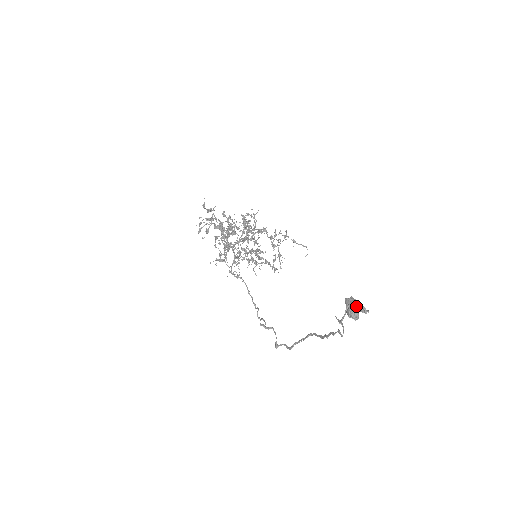
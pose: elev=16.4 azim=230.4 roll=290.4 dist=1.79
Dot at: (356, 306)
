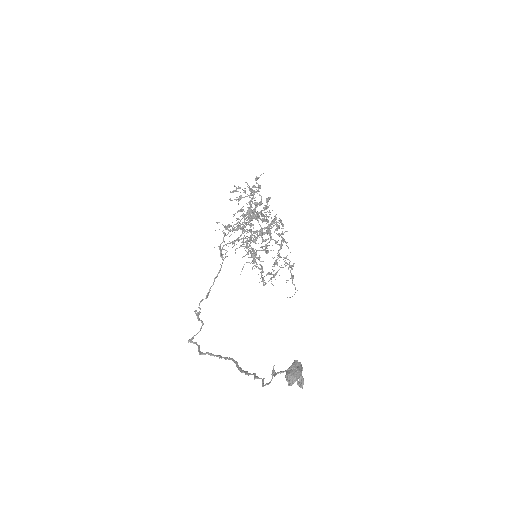
Dot at: (300, 374)
